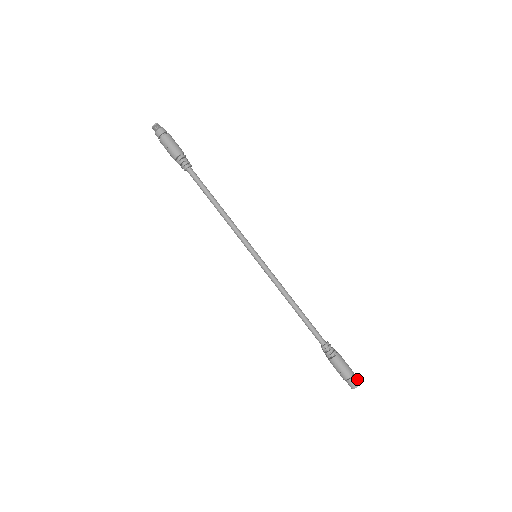
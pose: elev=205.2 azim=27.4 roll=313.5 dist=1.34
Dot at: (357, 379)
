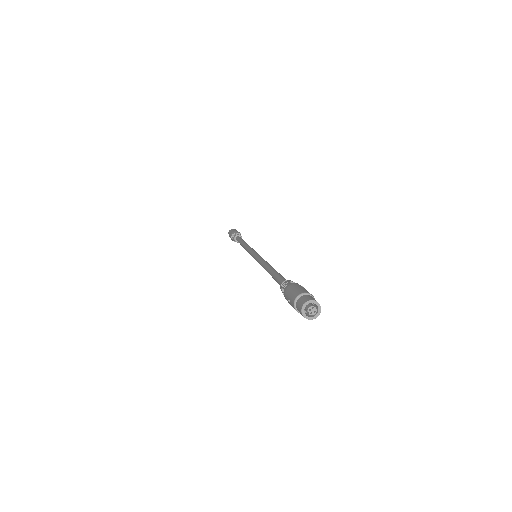
Dot at: (308, 297)
